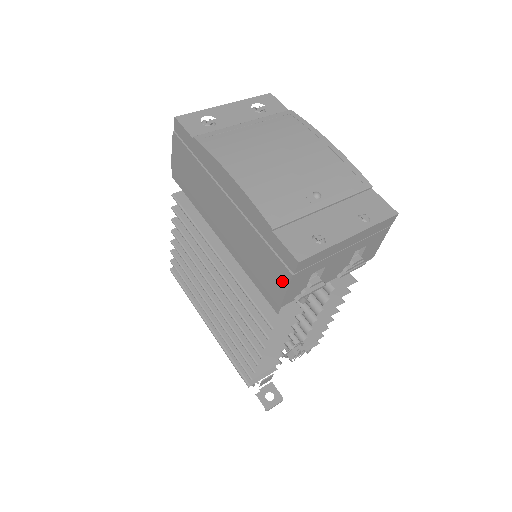
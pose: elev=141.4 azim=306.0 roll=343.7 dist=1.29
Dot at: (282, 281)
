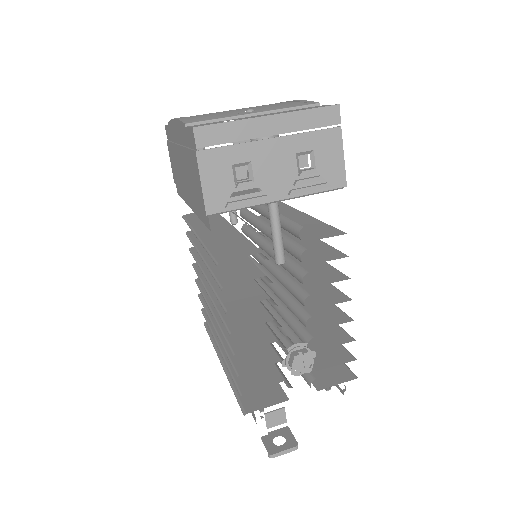
Dot at: (197, 174)
